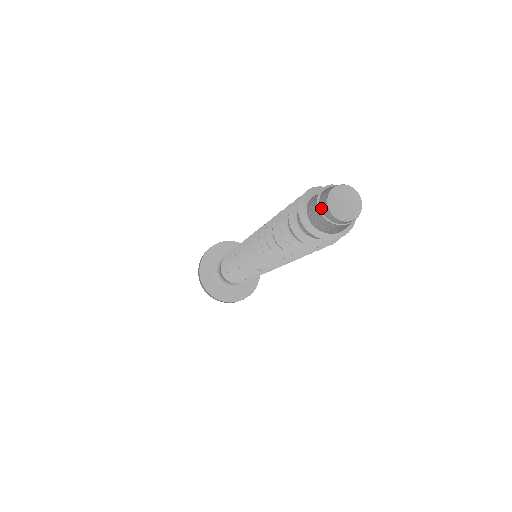
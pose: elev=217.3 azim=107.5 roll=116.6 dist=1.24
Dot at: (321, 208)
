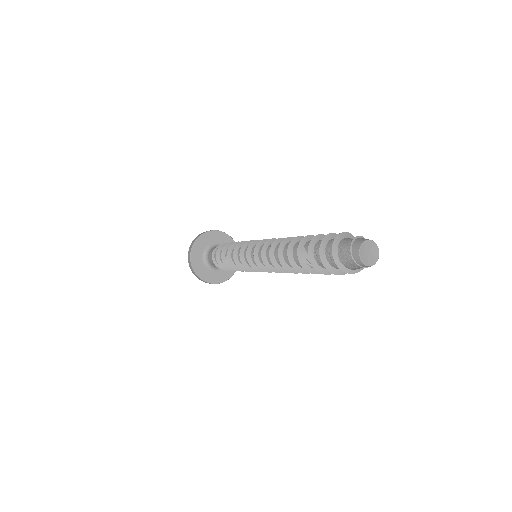
Dot at: (353, 253)
